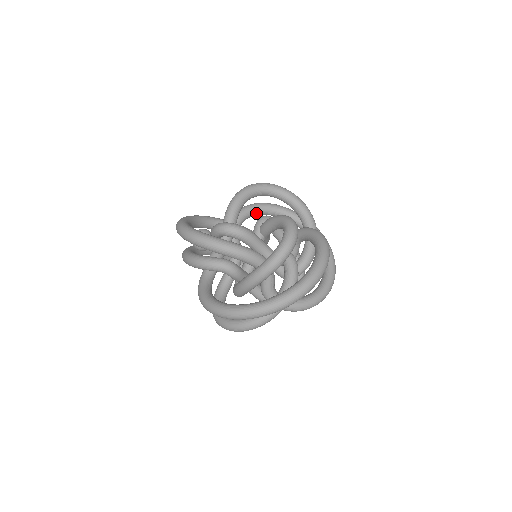
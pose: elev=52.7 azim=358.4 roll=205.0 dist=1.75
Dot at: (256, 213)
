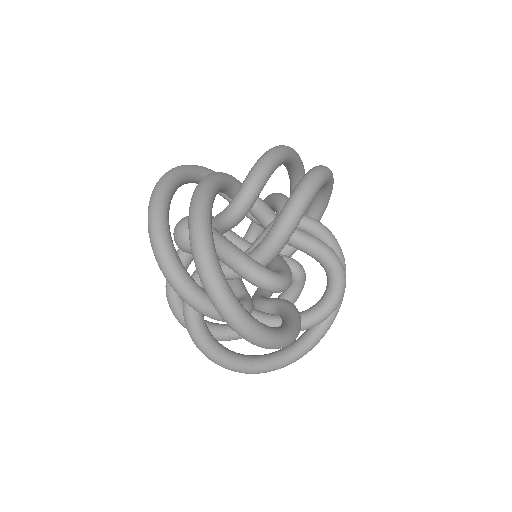
Dot at: occluded
